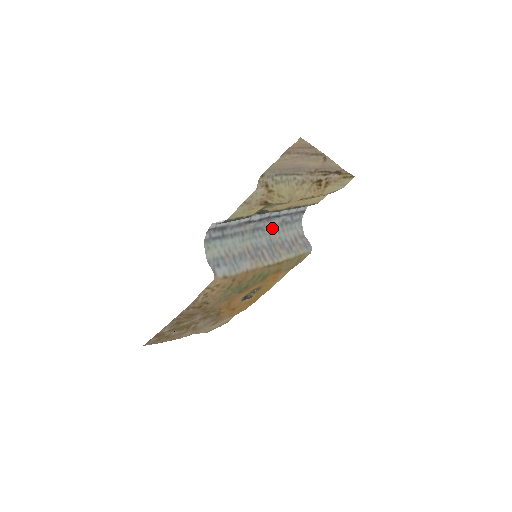
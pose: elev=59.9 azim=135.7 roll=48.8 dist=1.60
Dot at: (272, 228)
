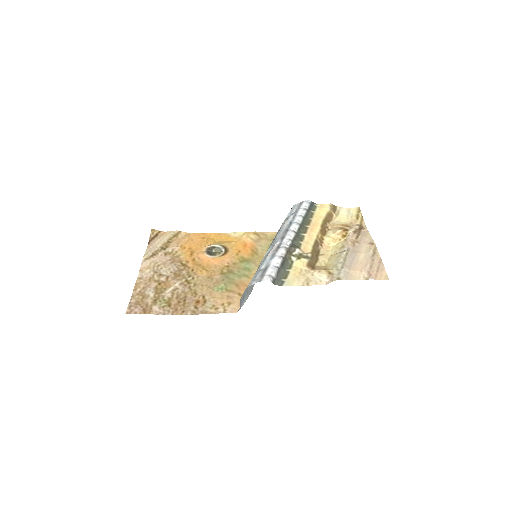
Dot at: (279, 230)
